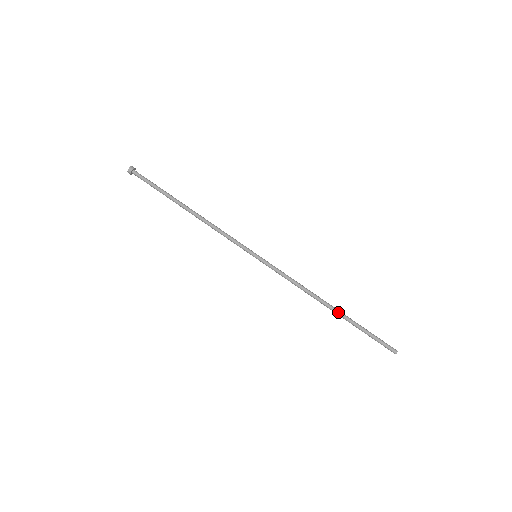
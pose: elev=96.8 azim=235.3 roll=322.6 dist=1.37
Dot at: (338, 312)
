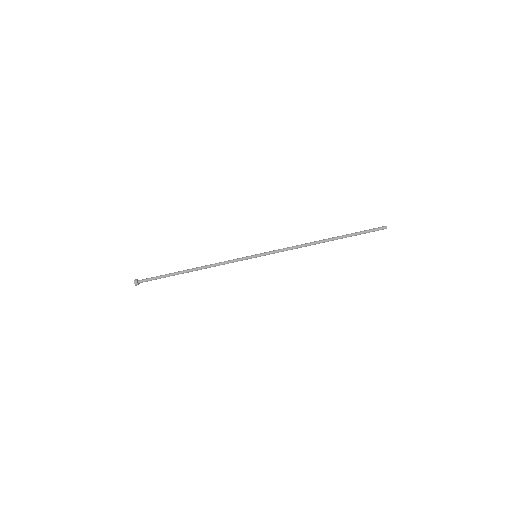
Dot at: (332, 238)
